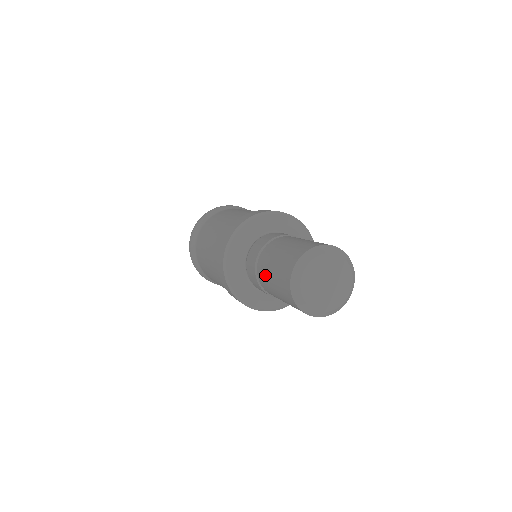
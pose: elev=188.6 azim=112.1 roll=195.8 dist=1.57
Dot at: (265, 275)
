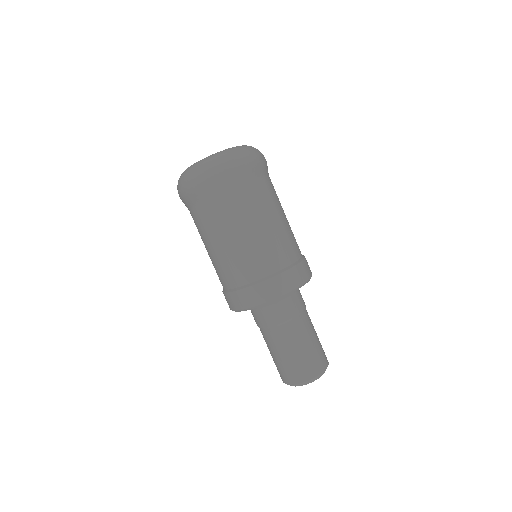
Dot at: (272, 345)
